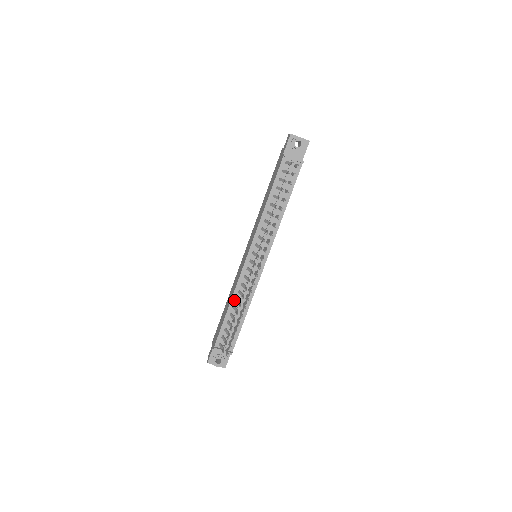
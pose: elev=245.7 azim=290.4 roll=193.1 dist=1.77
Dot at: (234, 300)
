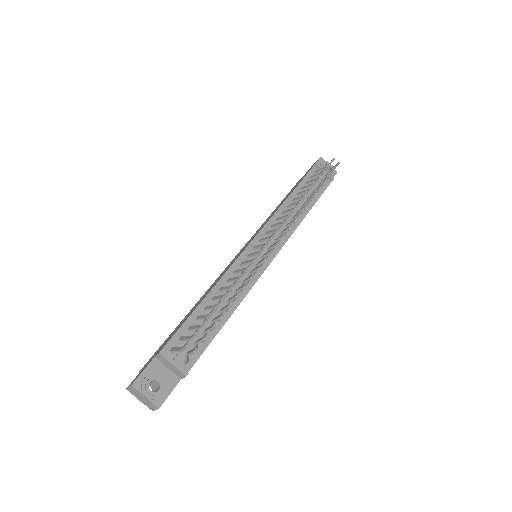
Dot at: (217, 290)
